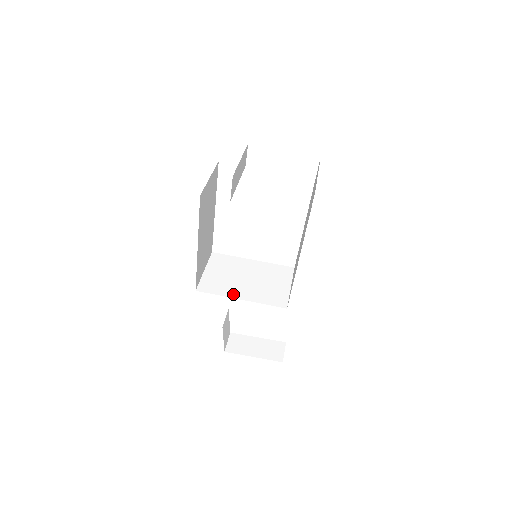
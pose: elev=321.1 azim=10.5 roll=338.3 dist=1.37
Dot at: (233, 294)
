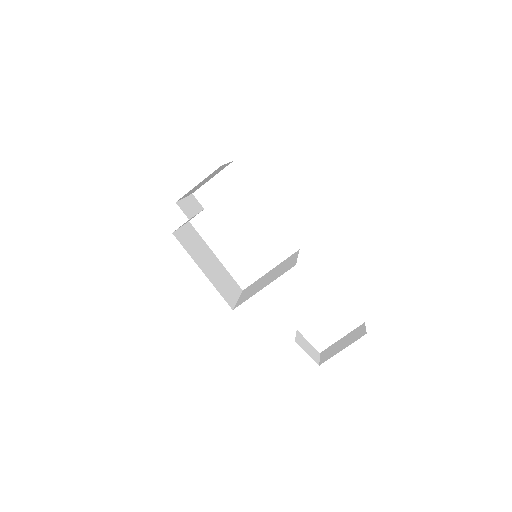
Dot at: (258, 291)
